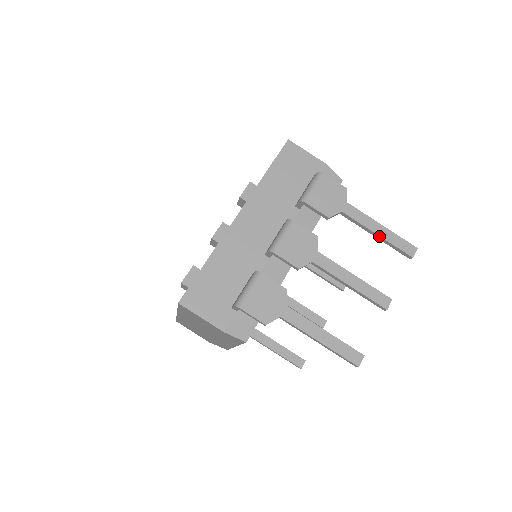
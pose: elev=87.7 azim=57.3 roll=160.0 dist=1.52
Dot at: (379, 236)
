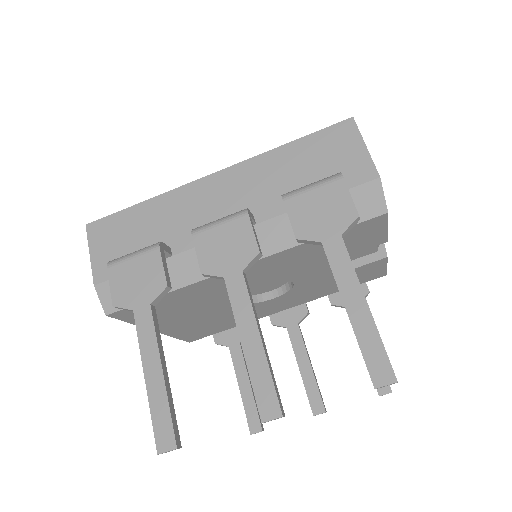
Dot at: (348, 315)
